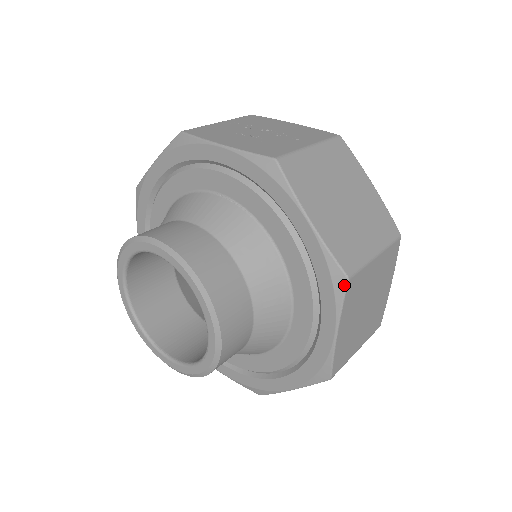
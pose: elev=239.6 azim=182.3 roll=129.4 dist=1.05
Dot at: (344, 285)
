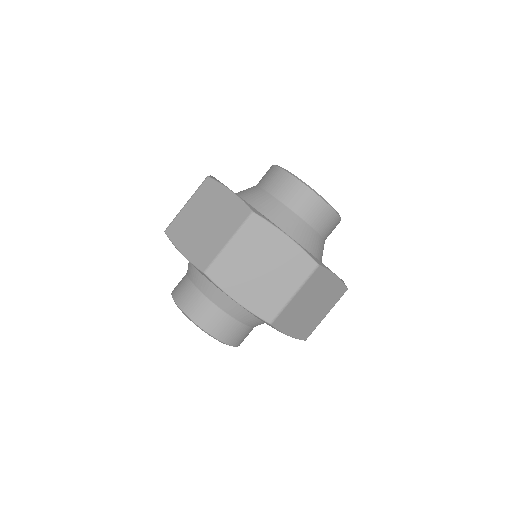
Dot at: (207, 277)
